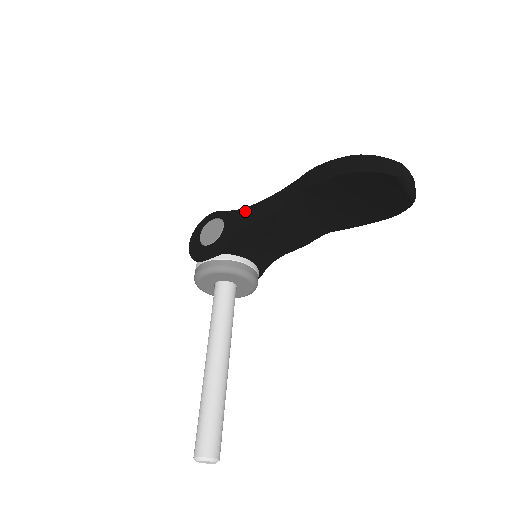
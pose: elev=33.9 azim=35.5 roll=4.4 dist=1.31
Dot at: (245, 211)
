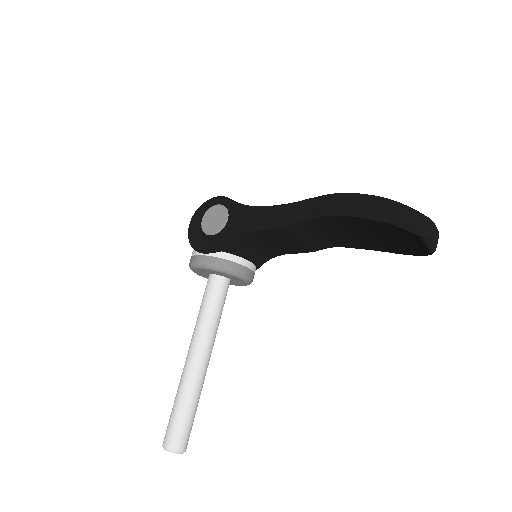
Dot at: (253, 211)
